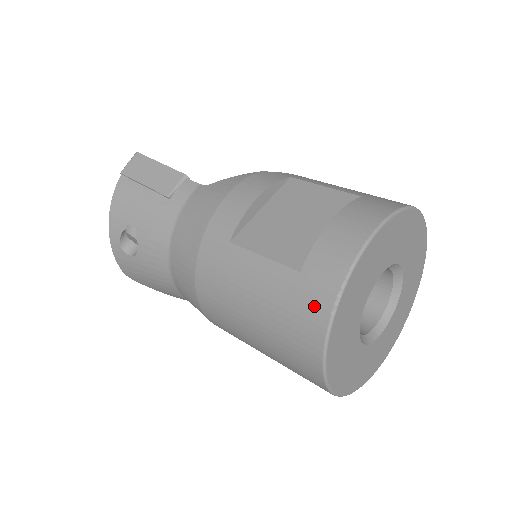
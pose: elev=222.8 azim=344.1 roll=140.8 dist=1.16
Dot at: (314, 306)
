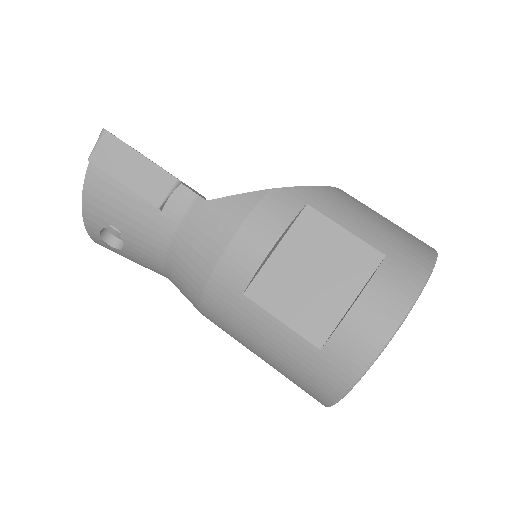
Dot at: (330, 380)
